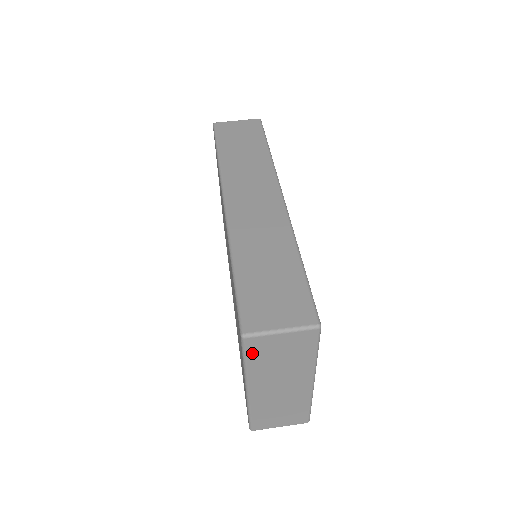
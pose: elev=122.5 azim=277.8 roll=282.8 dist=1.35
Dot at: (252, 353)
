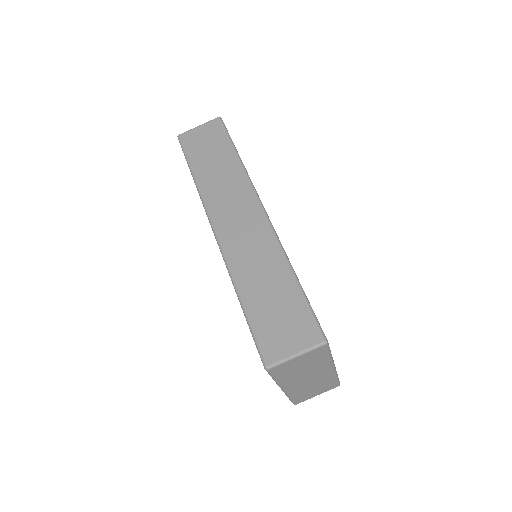
Dot at: (278, 374)
